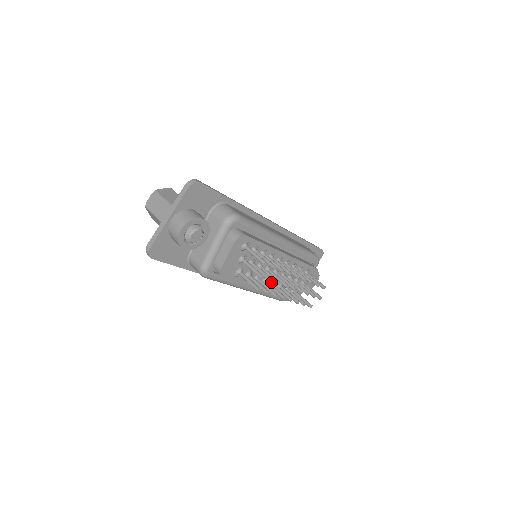
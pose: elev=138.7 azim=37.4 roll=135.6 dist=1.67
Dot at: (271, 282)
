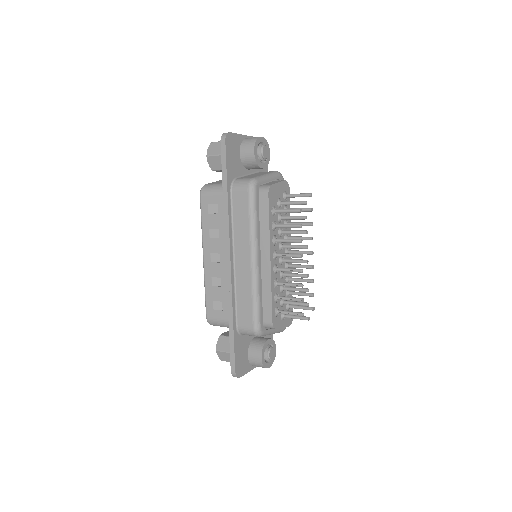
Dot at: (276, 265)
